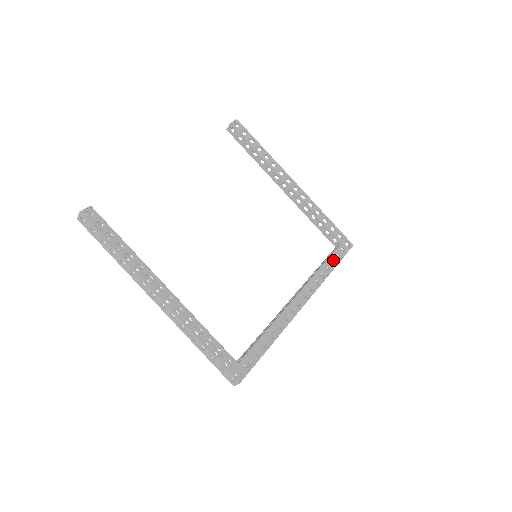
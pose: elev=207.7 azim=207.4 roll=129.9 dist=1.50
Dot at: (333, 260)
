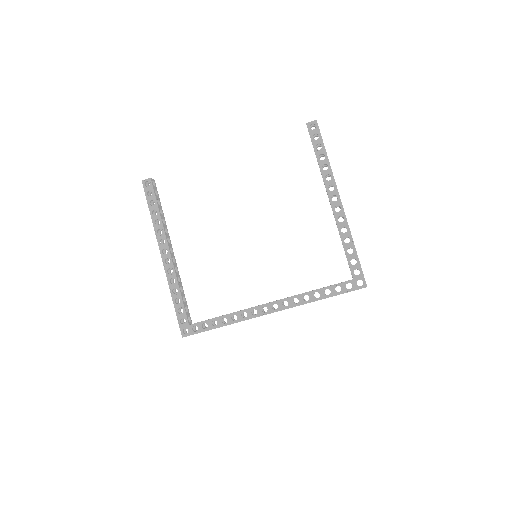
Dot at: occluded
